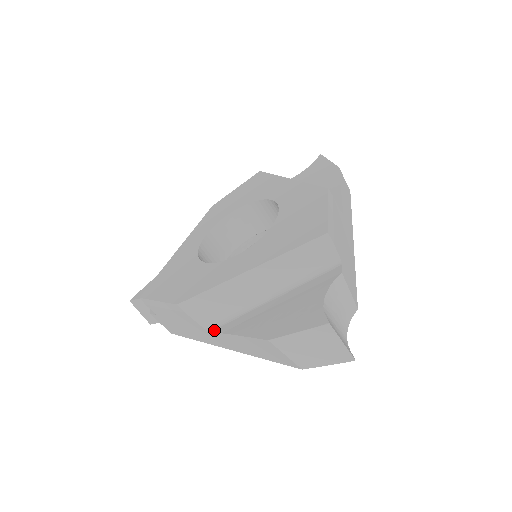
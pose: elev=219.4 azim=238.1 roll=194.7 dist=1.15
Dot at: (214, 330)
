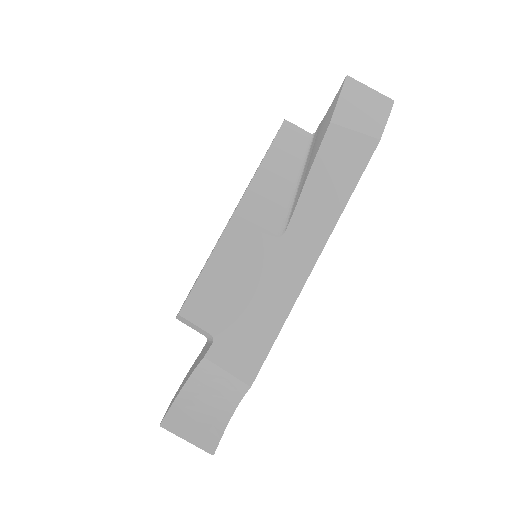
Dot at: occluded
